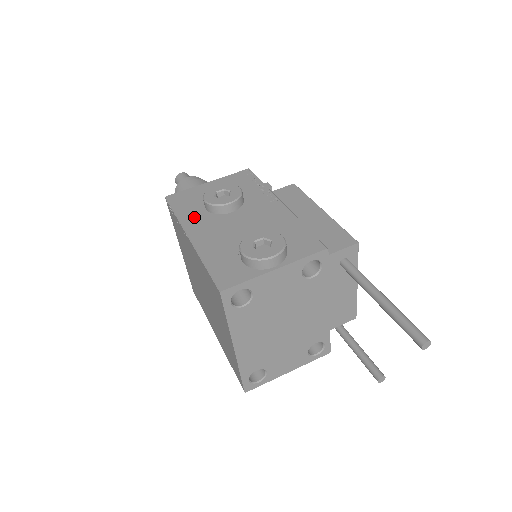
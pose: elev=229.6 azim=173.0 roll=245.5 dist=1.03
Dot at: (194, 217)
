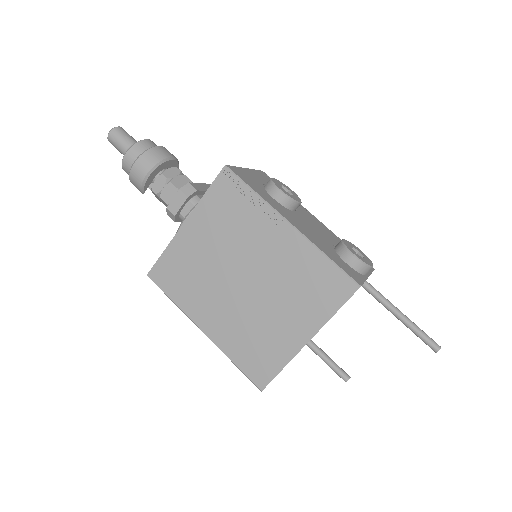
Dot at: (274, 203)
